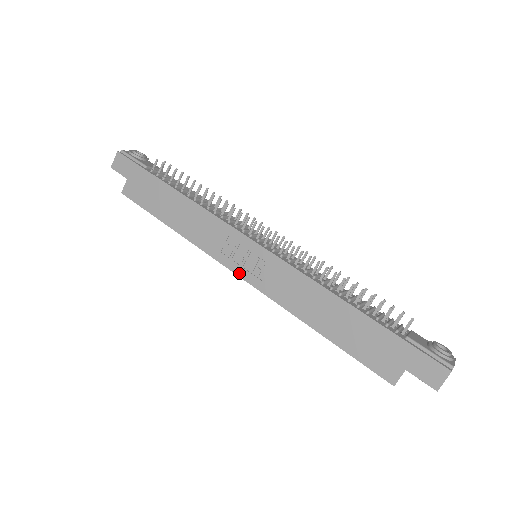
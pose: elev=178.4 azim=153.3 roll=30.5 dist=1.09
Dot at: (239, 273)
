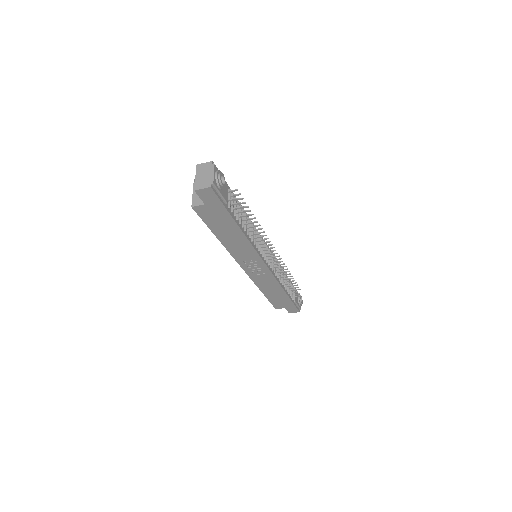
Dot at: (245, 269)
